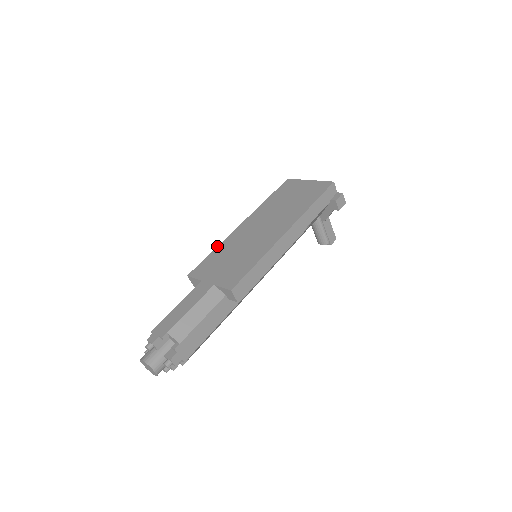
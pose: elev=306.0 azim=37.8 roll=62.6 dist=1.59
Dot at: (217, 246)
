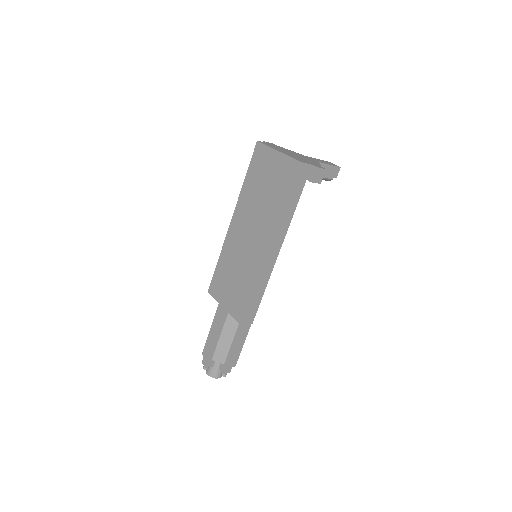
Dot at: occluded
